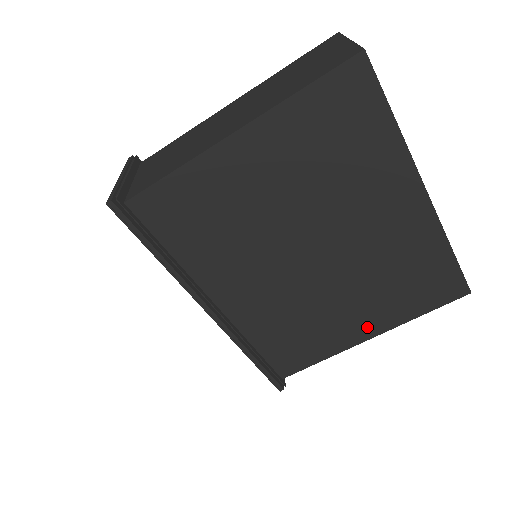
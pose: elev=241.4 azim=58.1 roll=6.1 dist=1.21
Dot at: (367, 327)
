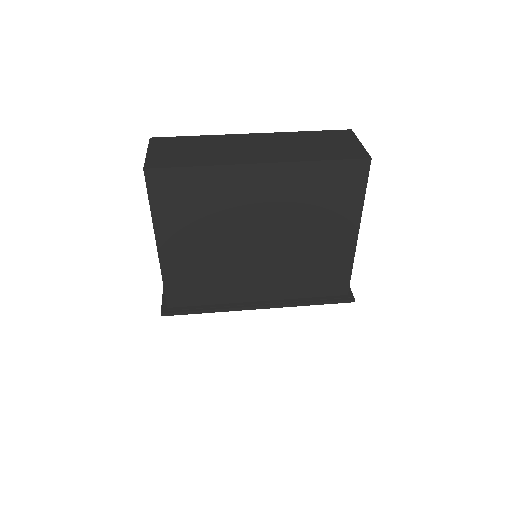
Dot at: (345, 233)
